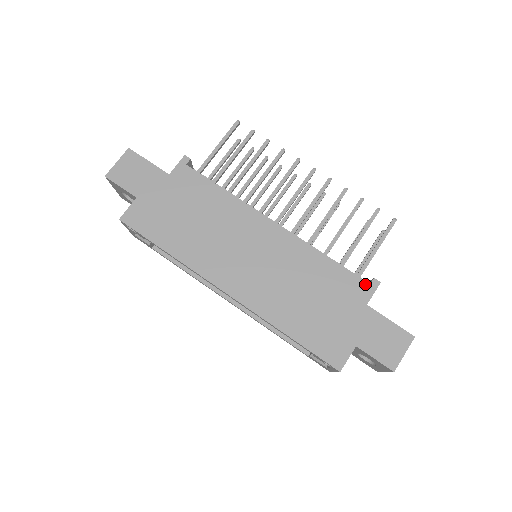
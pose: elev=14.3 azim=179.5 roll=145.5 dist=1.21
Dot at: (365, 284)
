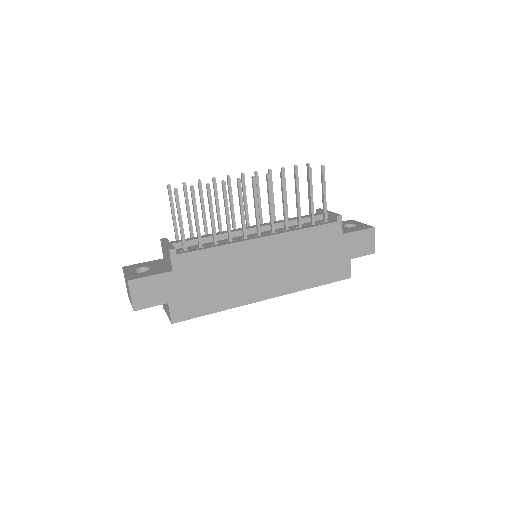
Dot at: (335, 224)
